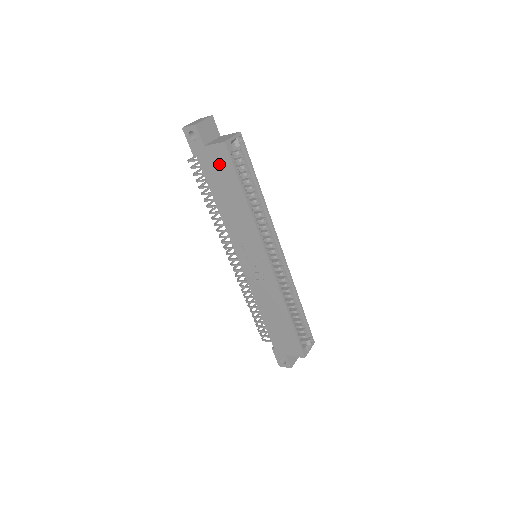
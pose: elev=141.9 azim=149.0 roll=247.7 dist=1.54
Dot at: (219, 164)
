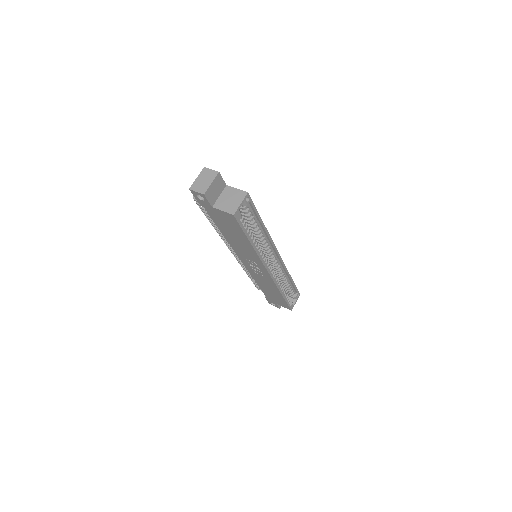
Dot at: (227, 220)
